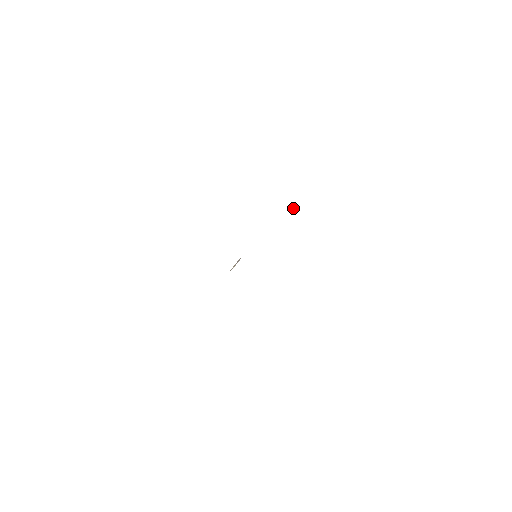
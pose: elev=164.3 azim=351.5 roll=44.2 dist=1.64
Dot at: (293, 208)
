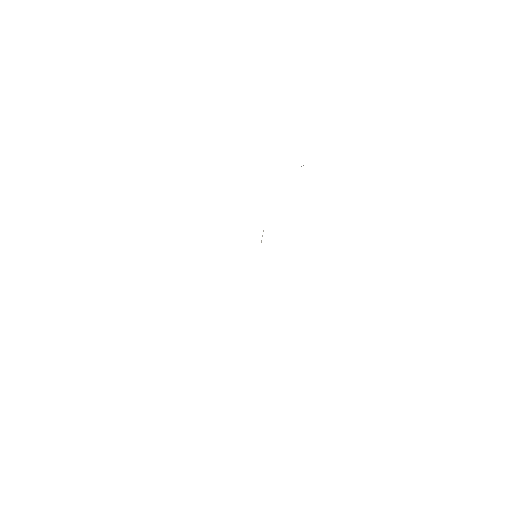
Dot at: occluded
